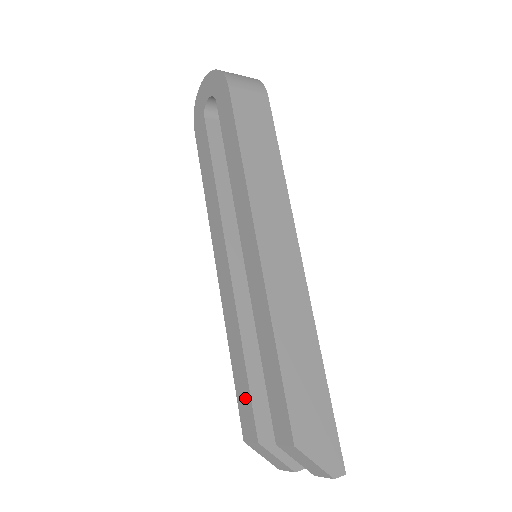
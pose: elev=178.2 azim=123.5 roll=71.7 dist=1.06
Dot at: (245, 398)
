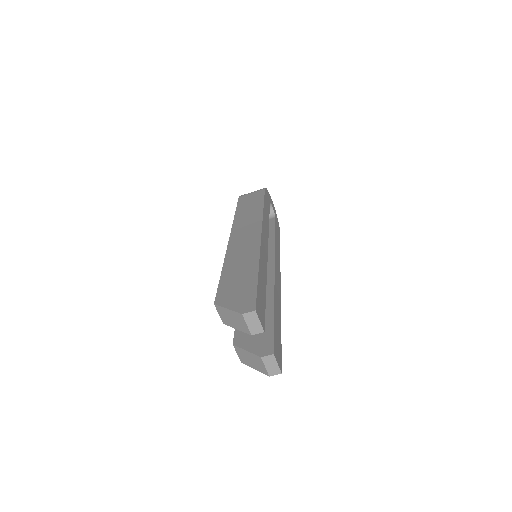
Dot at: occluded
